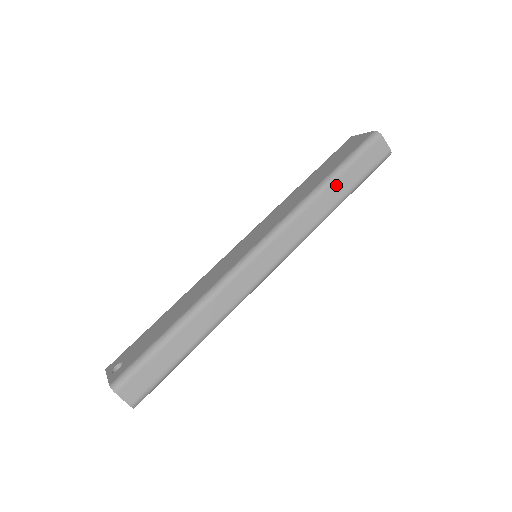
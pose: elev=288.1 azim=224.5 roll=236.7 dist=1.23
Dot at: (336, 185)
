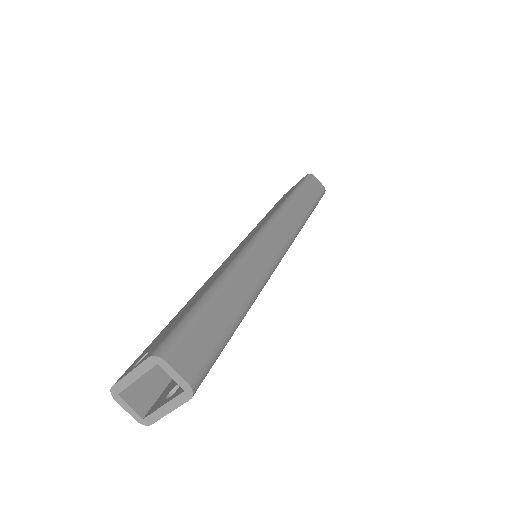
Dot at: (301, 198)
